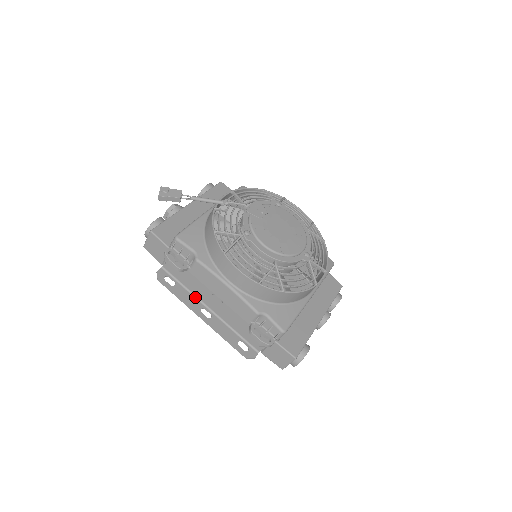
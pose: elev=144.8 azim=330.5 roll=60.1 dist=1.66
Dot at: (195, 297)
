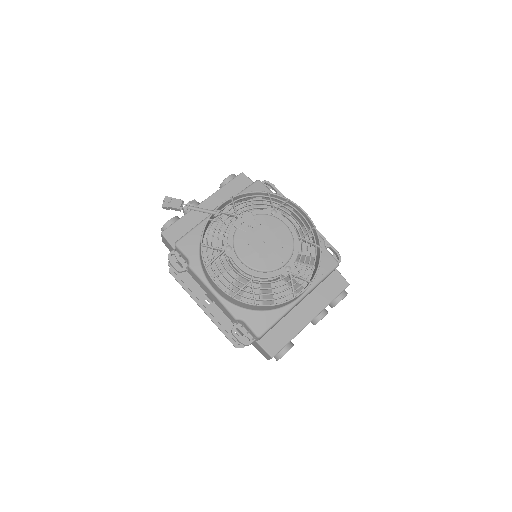
Dot at: occluded
